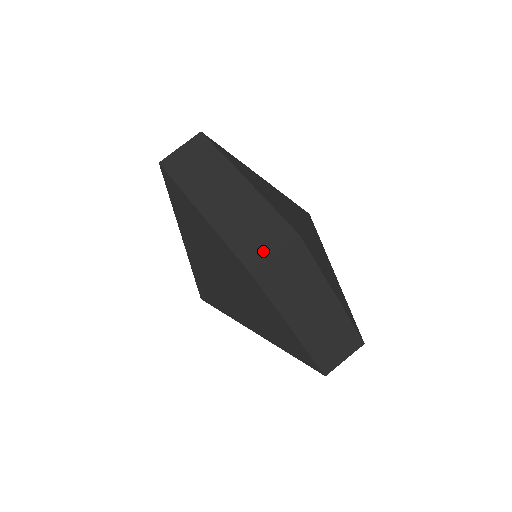
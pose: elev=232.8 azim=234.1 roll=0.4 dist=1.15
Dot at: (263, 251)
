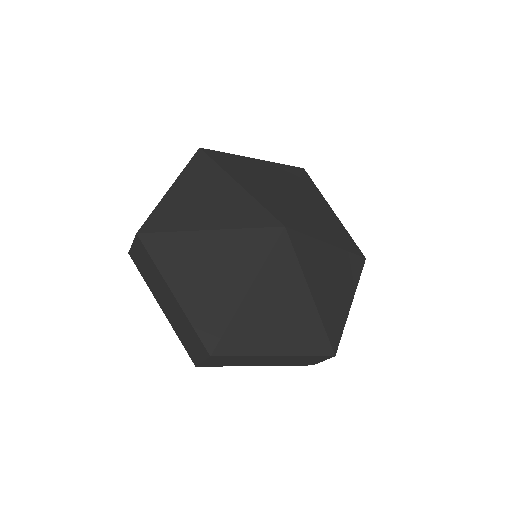
Dot at: occluded
